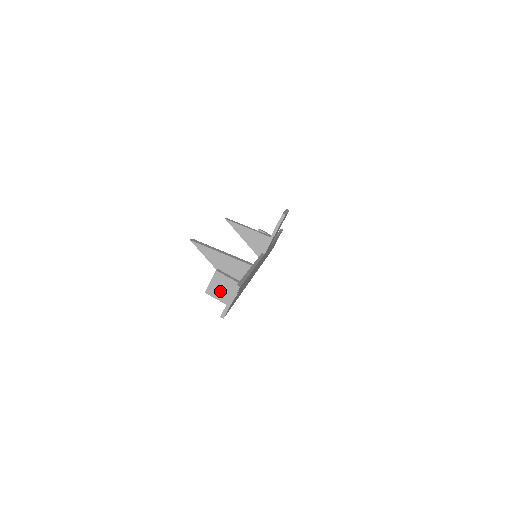
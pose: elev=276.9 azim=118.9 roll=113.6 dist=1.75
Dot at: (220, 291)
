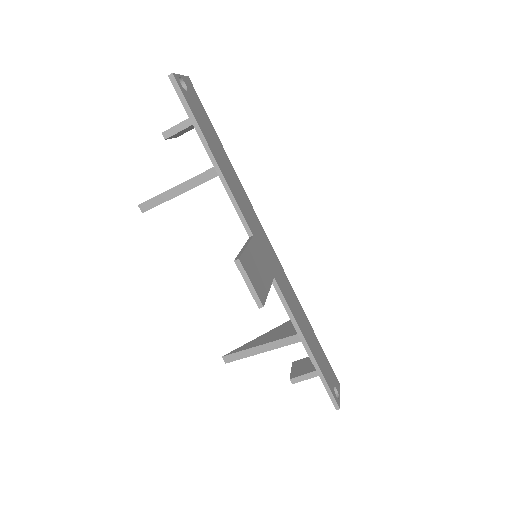
Dot at: occluded
